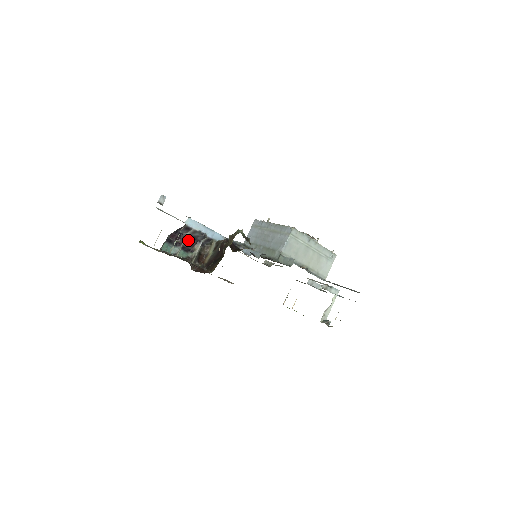
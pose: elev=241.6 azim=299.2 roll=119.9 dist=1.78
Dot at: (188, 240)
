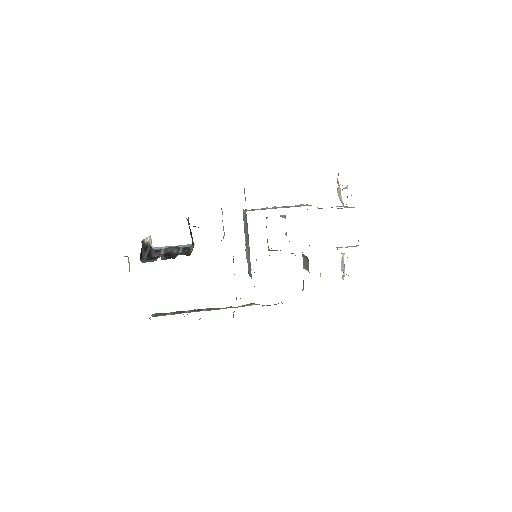
Dot at: (166, 257)
